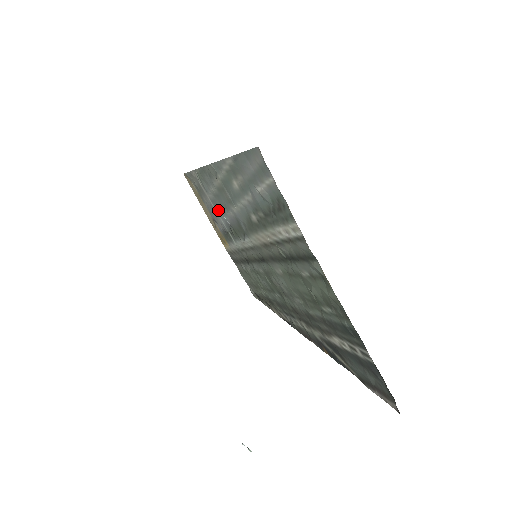
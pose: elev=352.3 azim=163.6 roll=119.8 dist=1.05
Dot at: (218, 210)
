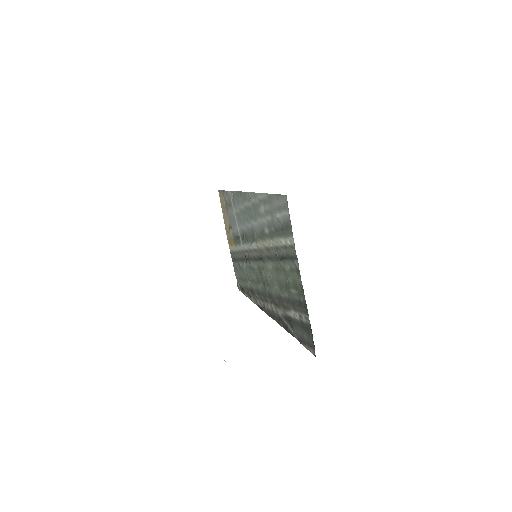
Dot at: (239, 221)
